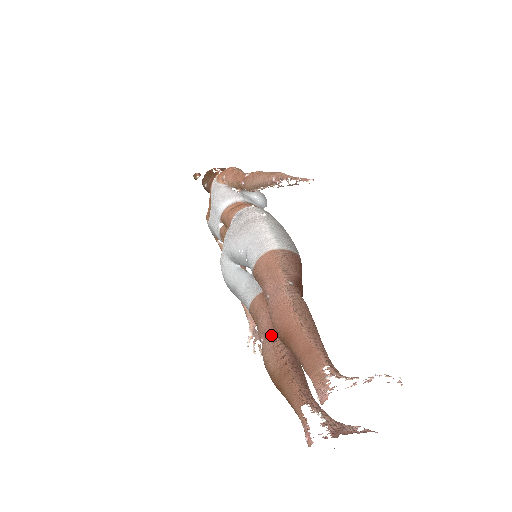
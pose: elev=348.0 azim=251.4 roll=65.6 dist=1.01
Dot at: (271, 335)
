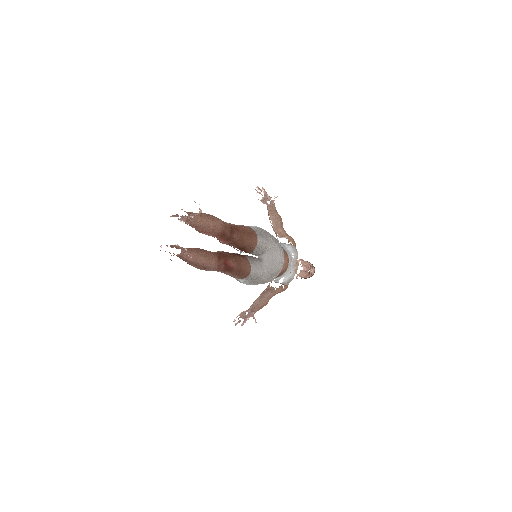
Dot at: occluded
